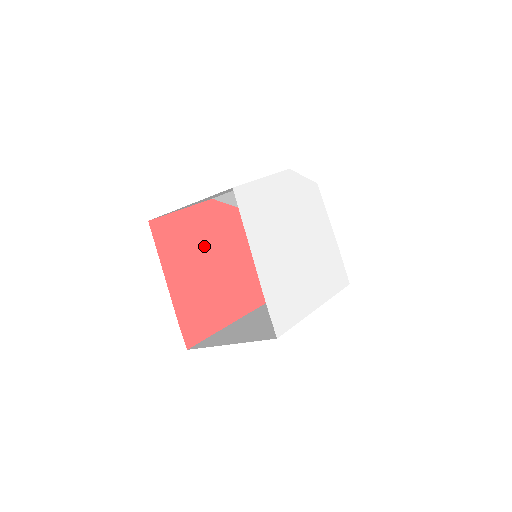
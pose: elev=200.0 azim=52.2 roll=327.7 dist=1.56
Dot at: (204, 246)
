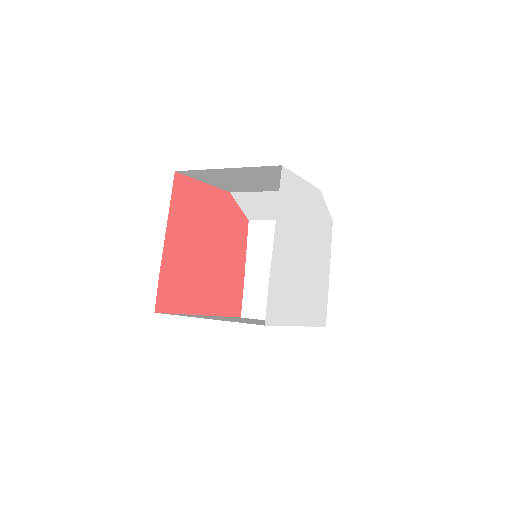
Dot at: (207, 228)
